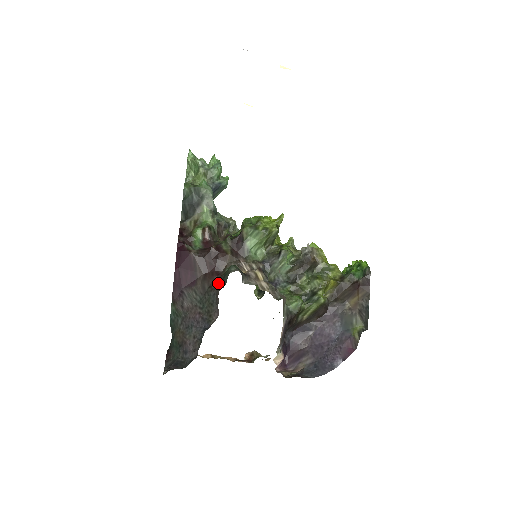
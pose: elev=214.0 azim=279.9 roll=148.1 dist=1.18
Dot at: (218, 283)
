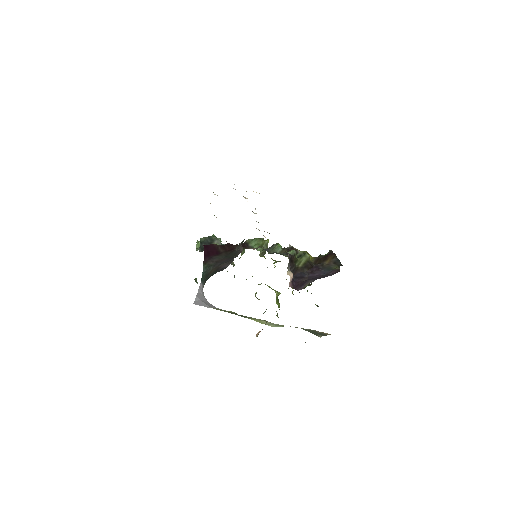
Dot at: (238, 245)
